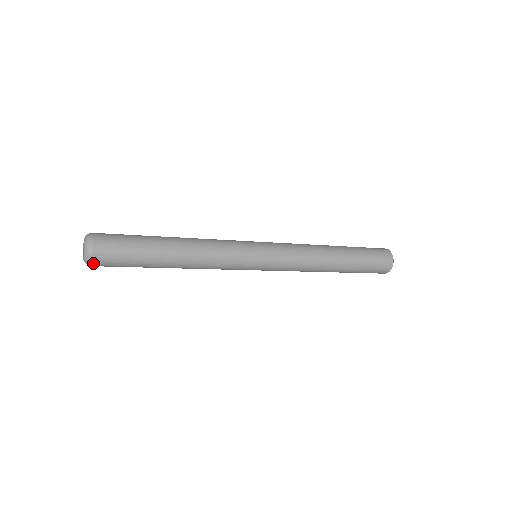
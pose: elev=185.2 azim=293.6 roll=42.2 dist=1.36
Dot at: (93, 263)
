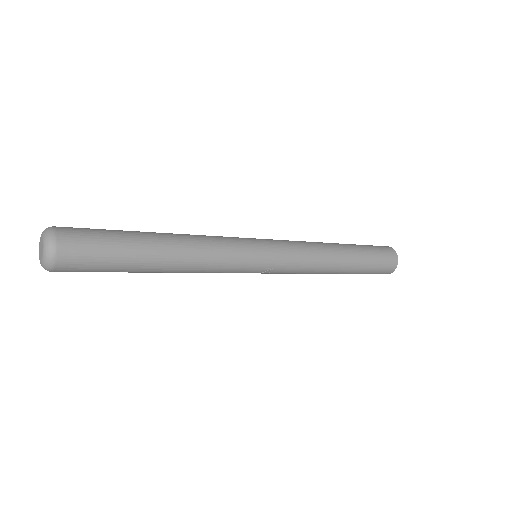
Dot at: (55, 270)
